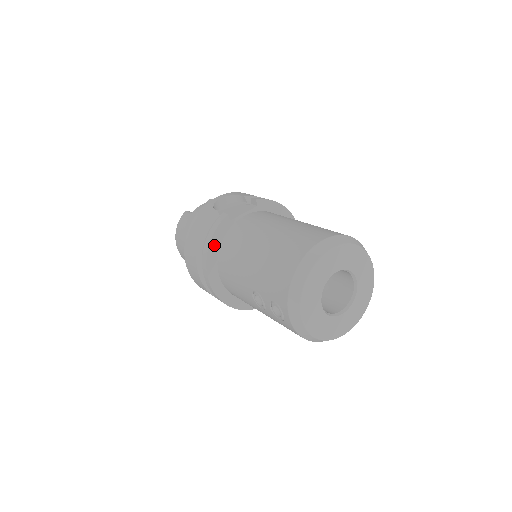
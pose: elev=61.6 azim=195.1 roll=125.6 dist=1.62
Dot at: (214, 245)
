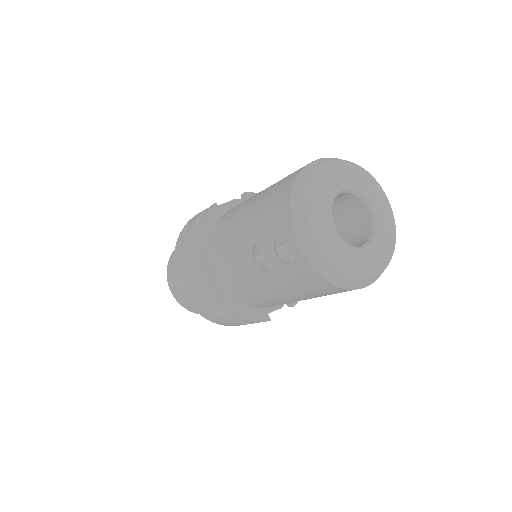
Dot at: (204, 235)
